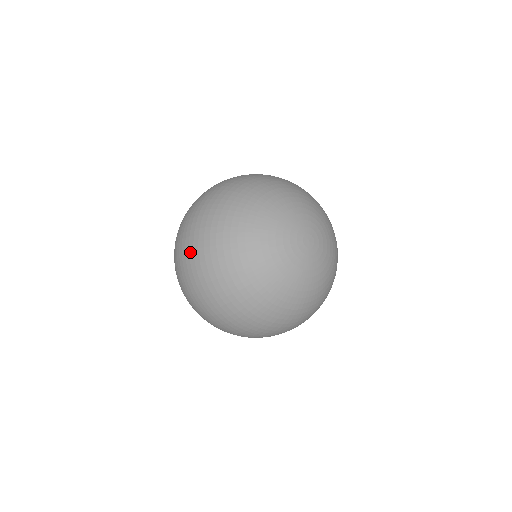
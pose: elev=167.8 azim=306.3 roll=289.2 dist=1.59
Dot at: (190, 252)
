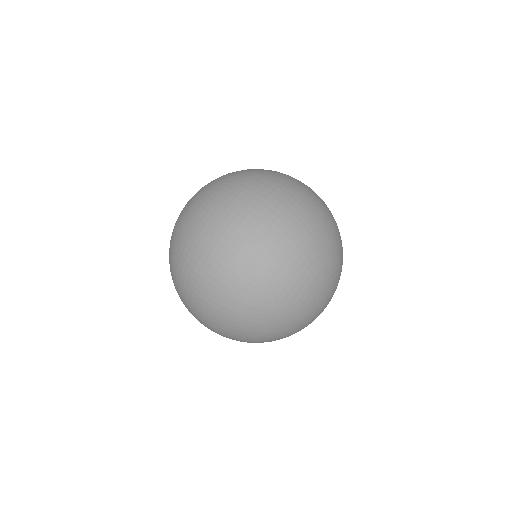
Dot at: (283, 206)
